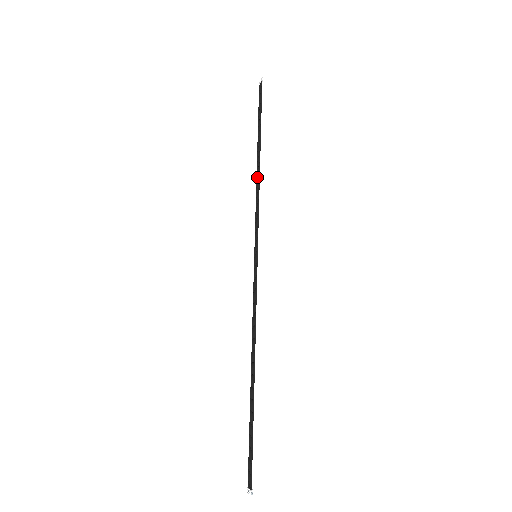
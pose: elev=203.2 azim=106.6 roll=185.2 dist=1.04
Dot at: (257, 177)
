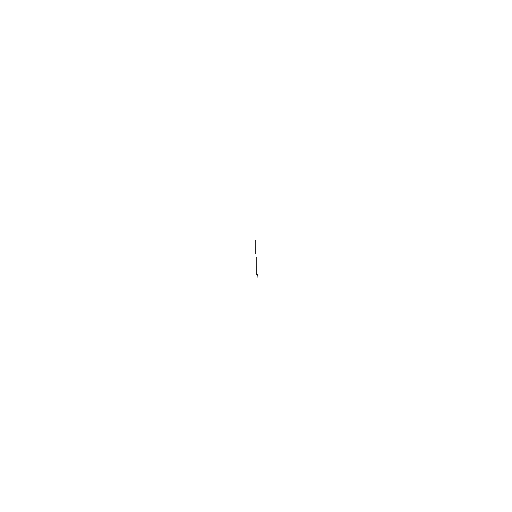
Dot at: occluded
